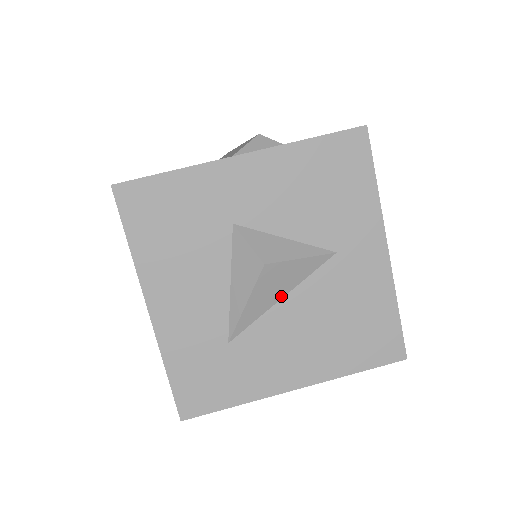
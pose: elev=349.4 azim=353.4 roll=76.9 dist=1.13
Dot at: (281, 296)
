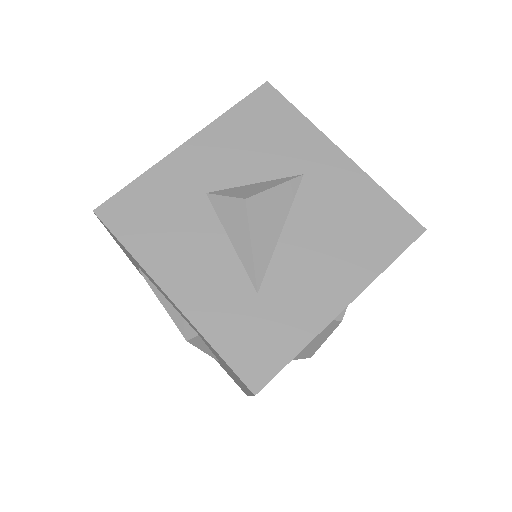
Dot at: (279, 229)
